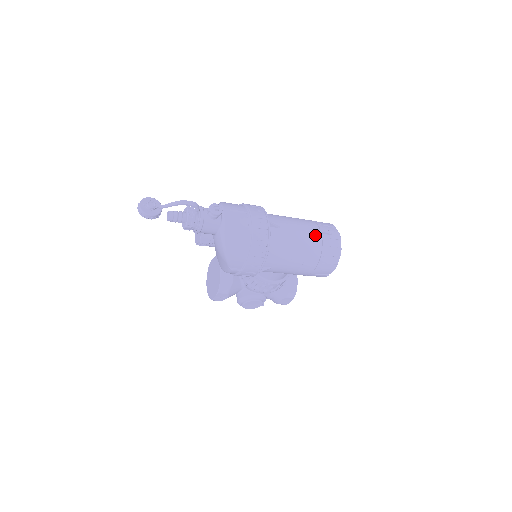
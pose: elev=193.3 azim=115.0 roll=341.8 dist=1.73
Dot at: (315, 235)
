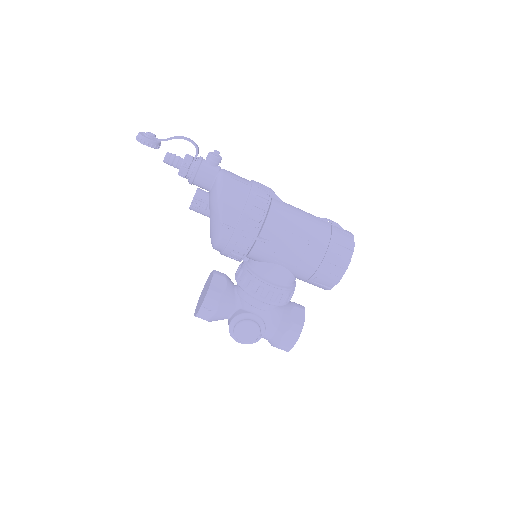
Dot at: (323, 222)
